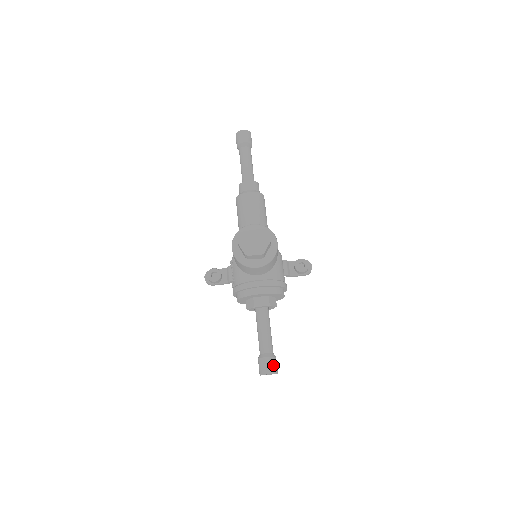
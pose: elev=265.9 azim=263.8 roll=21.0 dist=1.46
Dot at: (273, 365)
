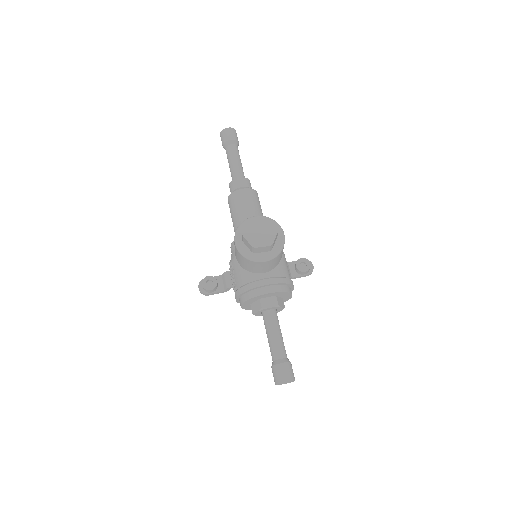
Dot at: (290, 371)
